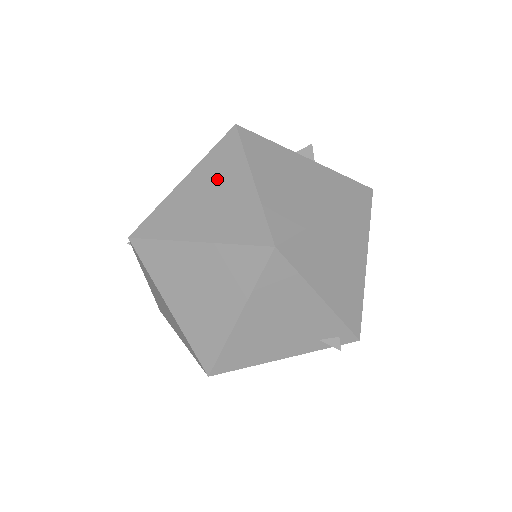
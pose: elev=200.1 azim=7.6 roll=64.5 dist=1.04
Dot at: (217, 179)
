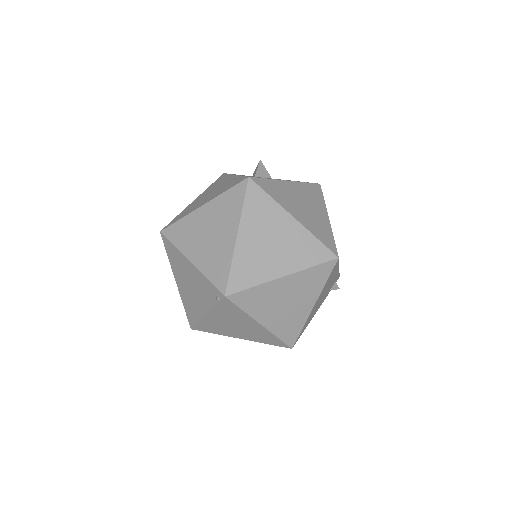
Dot at: (267, 226)
